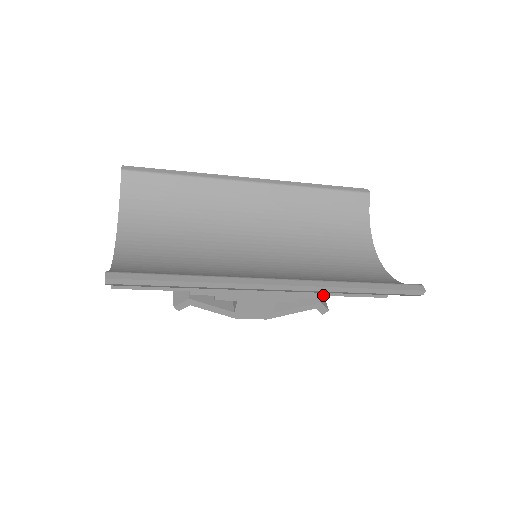
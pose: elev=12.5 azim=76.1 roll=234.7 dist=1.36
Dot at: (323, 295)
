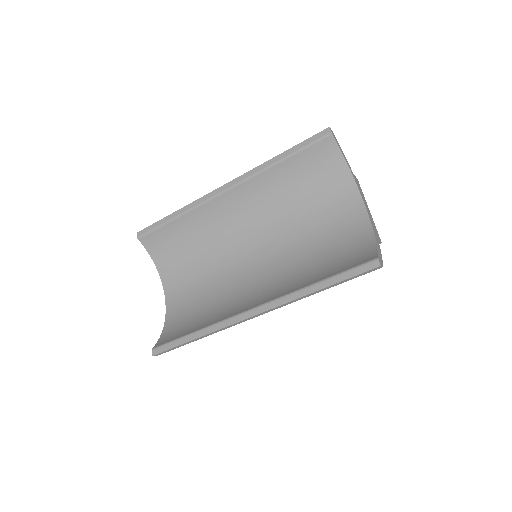
Dot at: occluded
